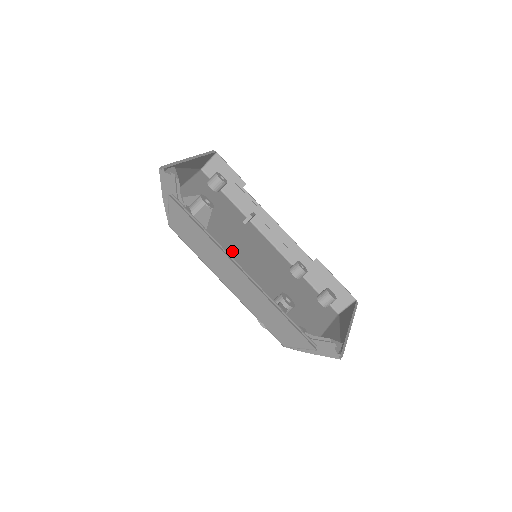
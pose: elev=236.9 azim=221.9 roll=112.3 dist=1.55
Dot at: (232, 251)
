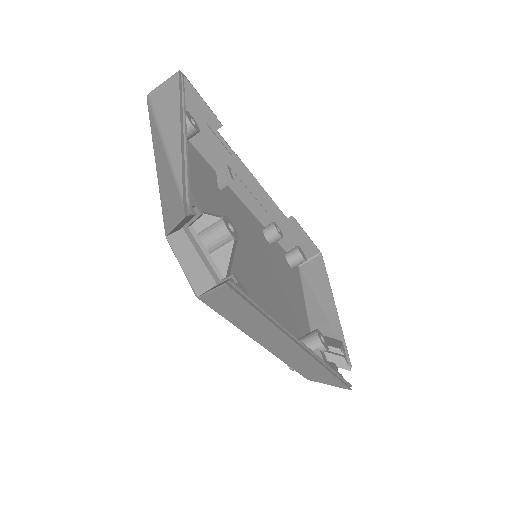
Dot at: (240, 268)
